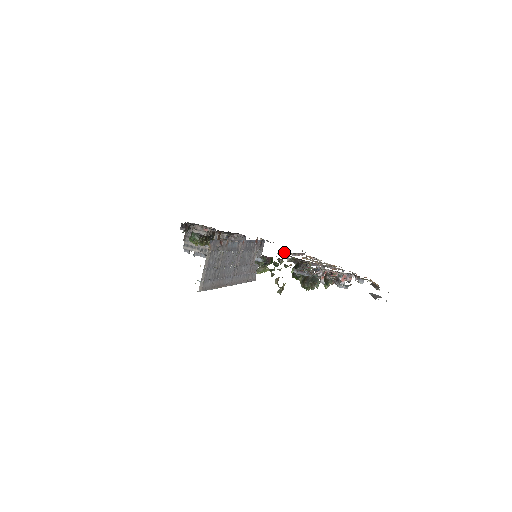
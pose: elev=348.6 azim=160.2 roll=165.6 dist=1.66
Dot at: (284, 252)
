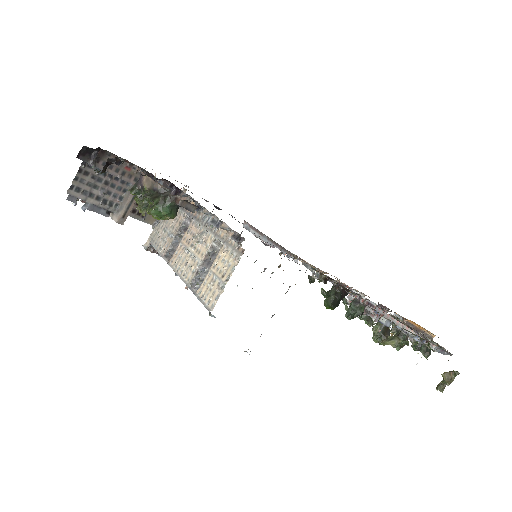
Dot at: (296, 257)
